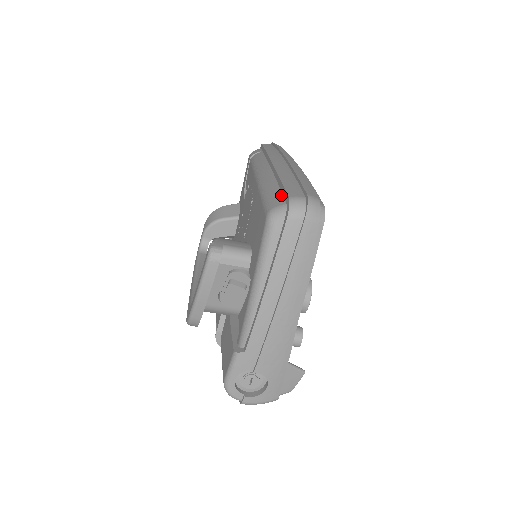
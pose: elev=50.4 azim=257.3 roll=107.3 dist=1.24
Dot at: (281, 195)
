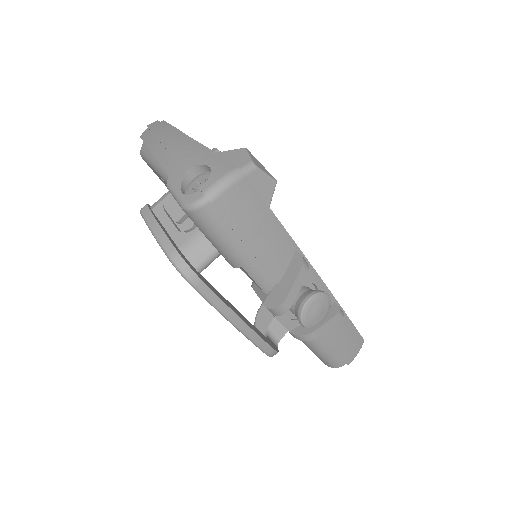
Dot at: occluded
